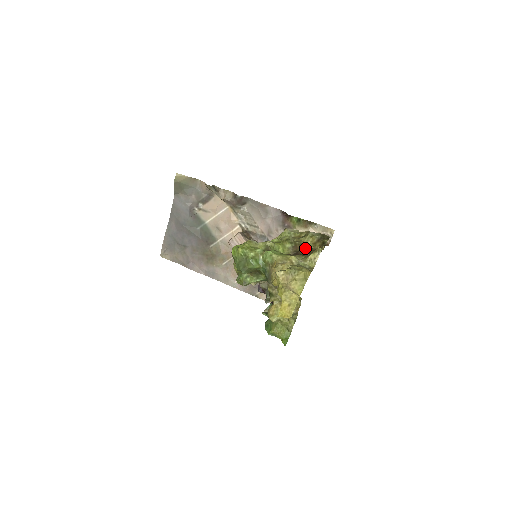
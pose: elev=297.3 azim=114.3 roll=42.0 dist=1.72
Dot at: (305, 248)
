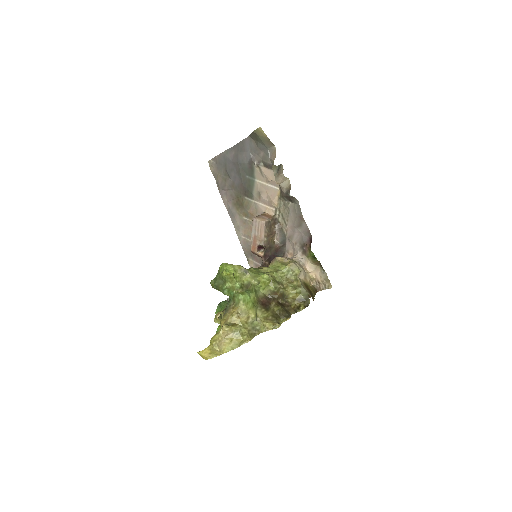
Dot at: (283, 298)
